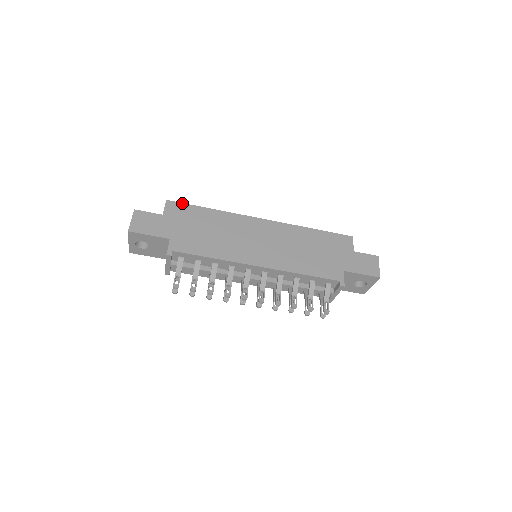
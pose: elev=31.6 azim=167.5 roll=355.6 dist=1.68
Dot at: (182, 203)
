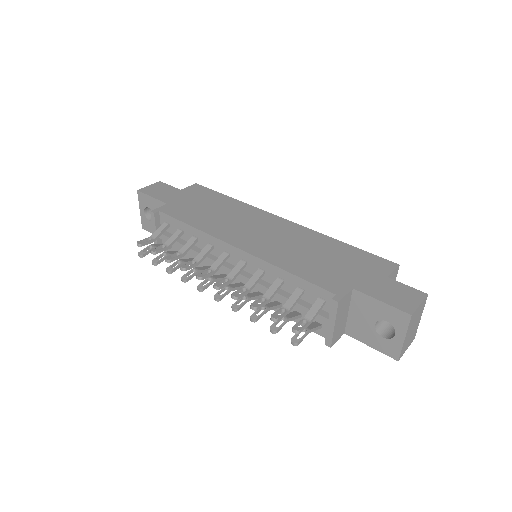
Dot at: (208, 188)
